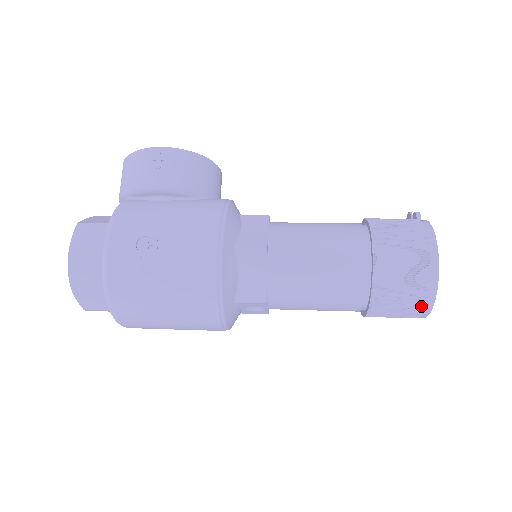
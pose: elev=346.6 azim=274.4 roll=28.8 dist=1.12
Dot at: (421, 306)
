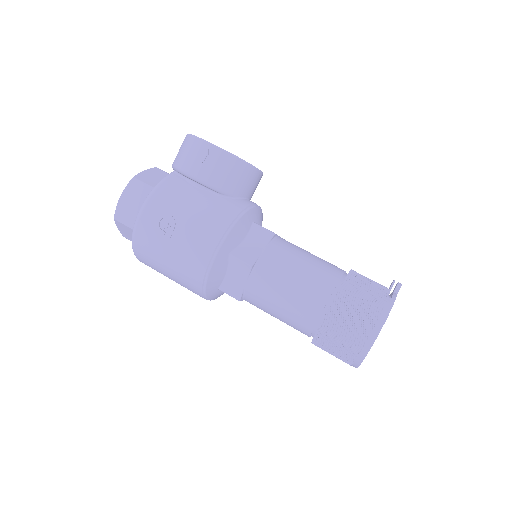
Dot at: (350, 362)
